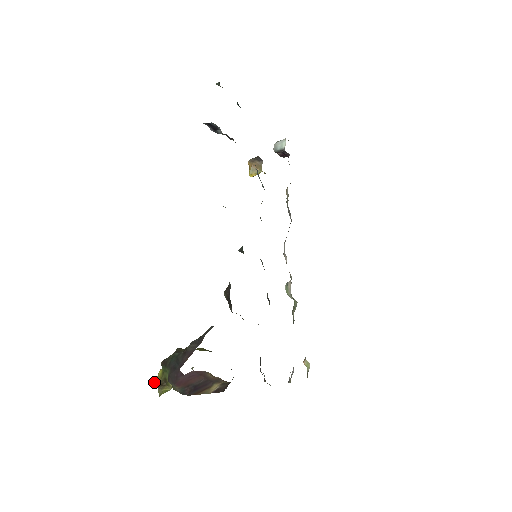
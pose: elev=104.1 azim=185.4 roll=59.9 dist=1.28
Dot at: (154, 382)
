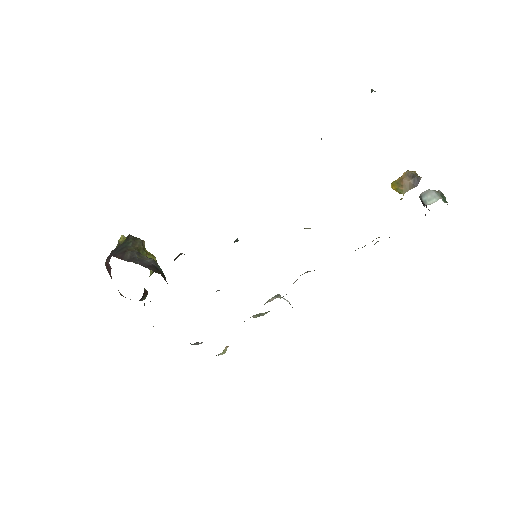
Dot at: (121, 237)
